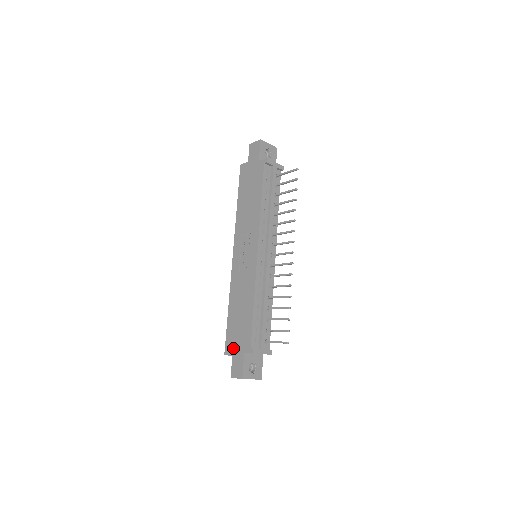
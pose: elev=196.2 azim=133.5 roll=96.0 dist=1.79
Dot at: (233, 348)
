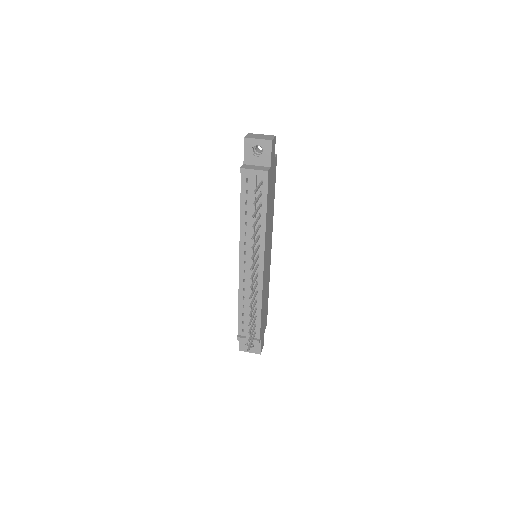
Dot at: occluded
